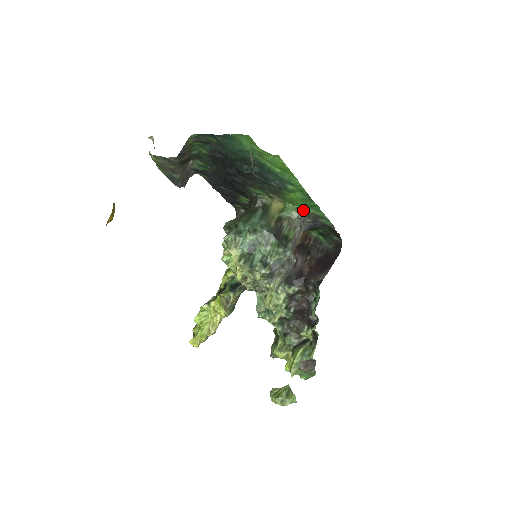
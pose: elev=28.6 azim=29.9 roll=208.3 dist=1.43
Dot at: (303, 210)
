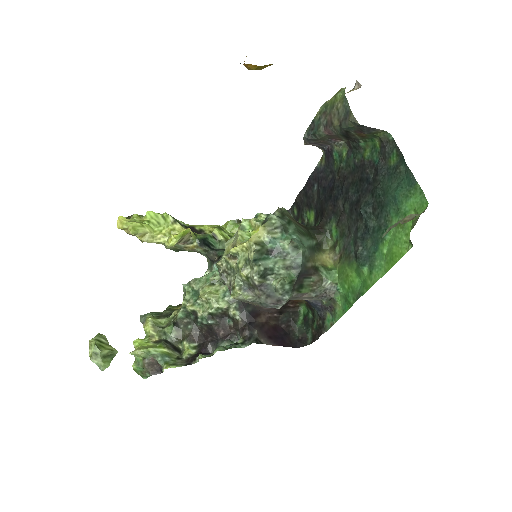
Dot at: (336, 292)
